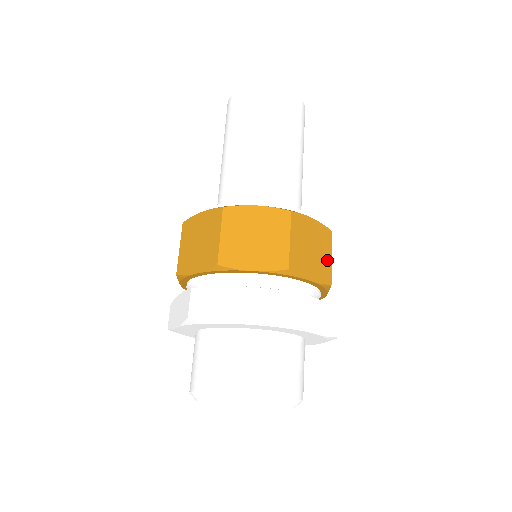
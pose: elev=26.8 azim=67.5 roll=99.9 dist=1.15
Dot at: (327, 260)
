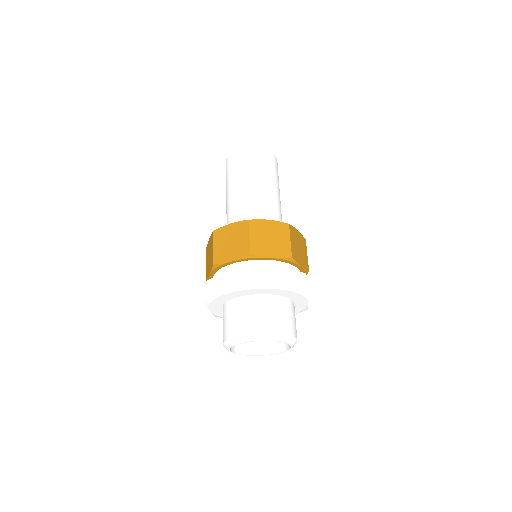
Dot at: (286, 243)
